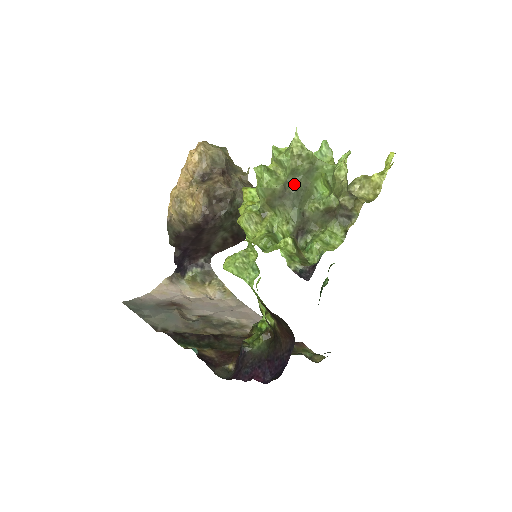
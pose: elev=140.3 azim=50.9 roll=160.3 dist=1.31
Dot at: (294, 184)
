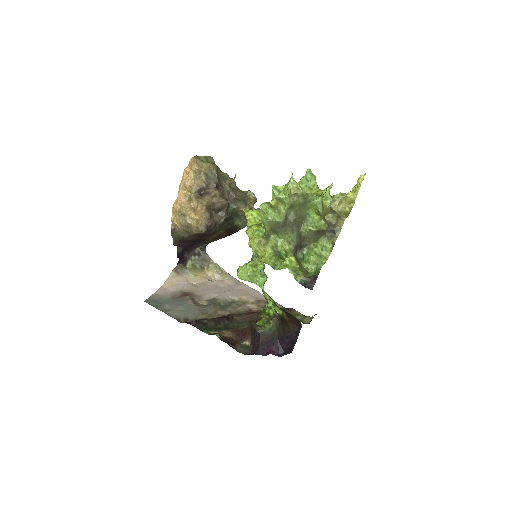
Dot at: (292, 215)
